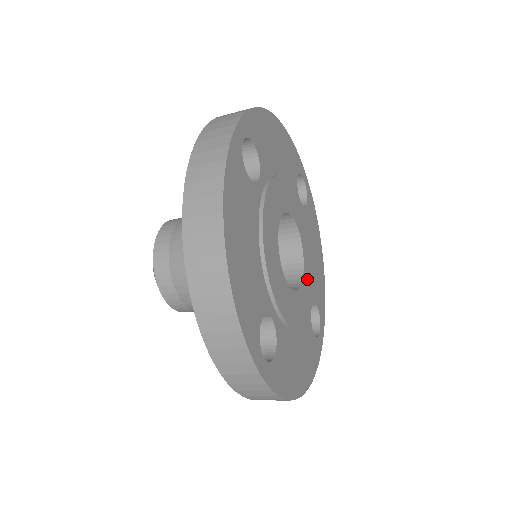
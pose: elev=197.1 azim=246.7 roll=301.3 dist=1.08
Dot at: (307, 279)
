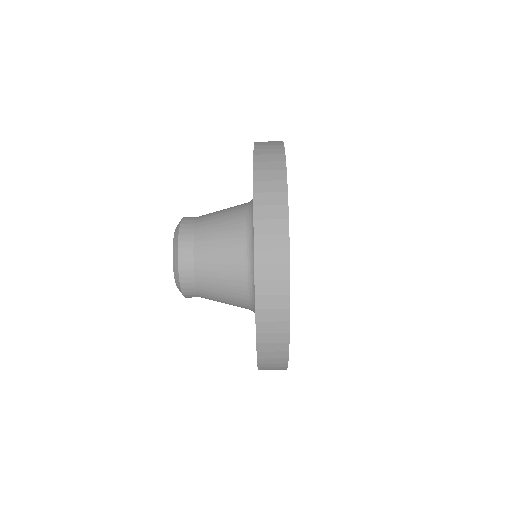
Dot at: occluded
